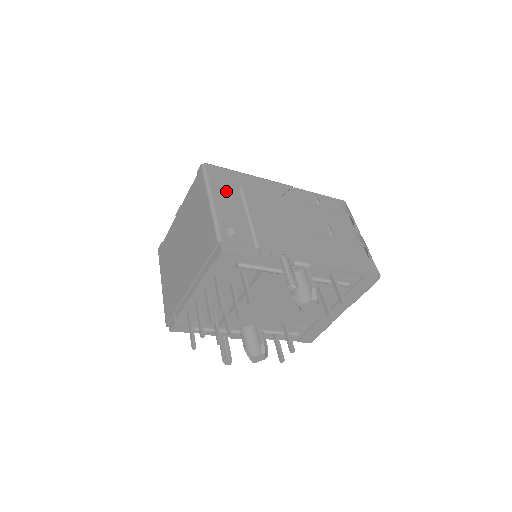
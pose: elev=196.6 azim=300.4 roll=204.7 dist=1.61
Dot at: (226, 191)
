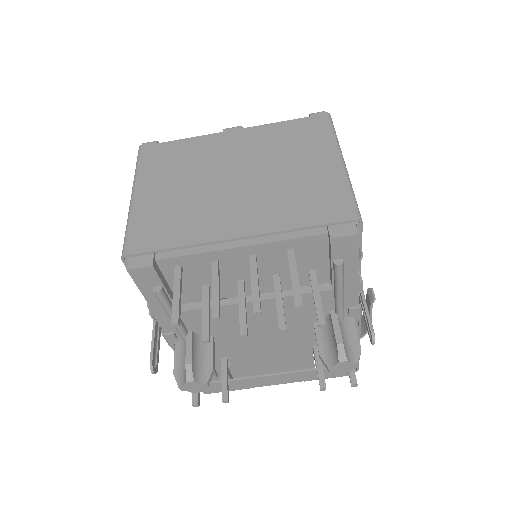
Dot at: occluded
